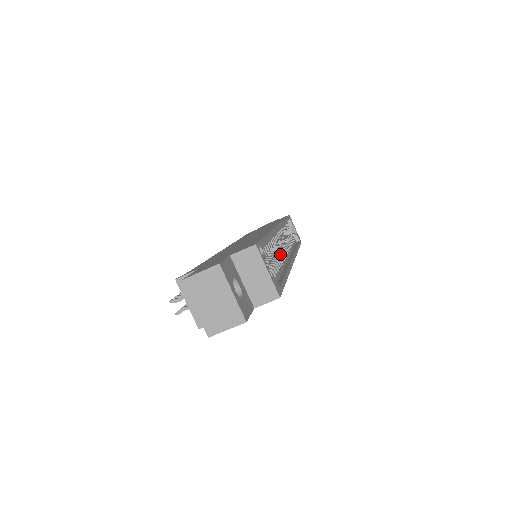
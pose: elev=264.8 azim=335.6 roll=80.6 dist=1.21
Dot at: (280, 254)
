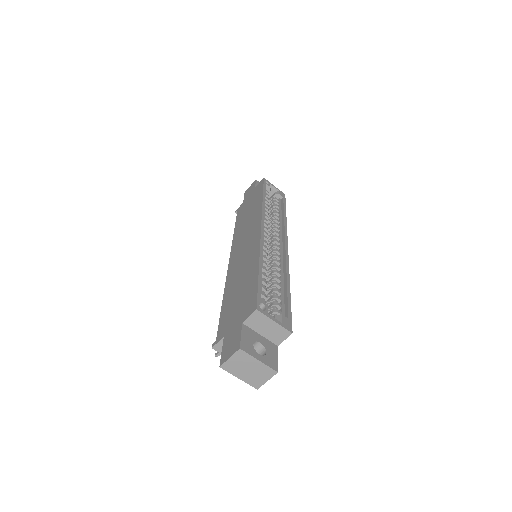
Dot at: (275, 256)
